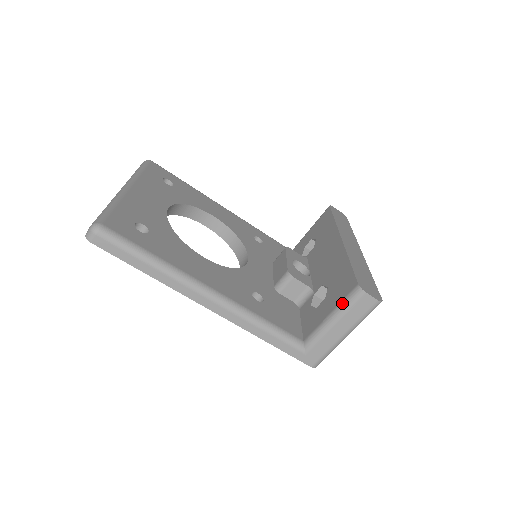
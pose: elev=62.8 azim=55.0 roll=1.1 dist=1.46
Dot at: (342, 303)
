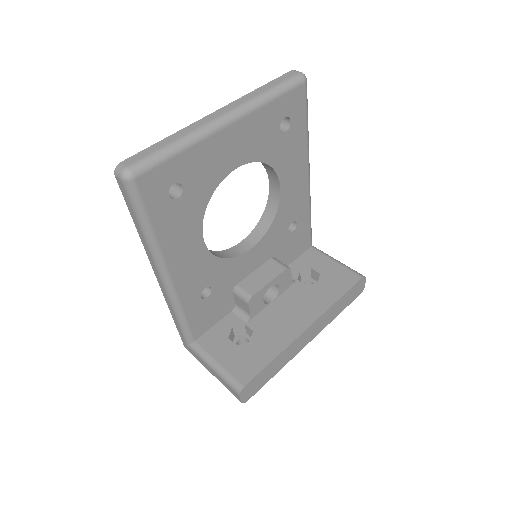
Dot at: (227, 374)
